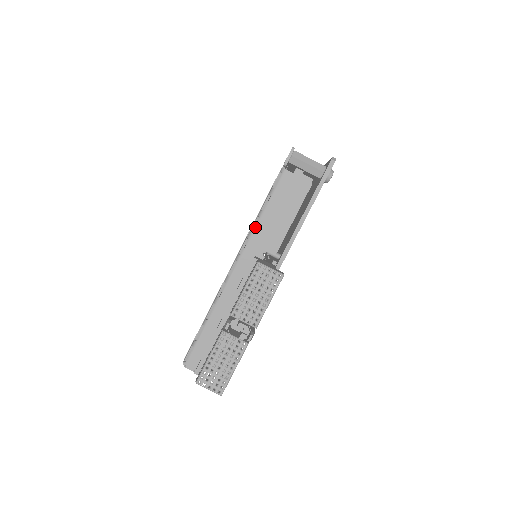
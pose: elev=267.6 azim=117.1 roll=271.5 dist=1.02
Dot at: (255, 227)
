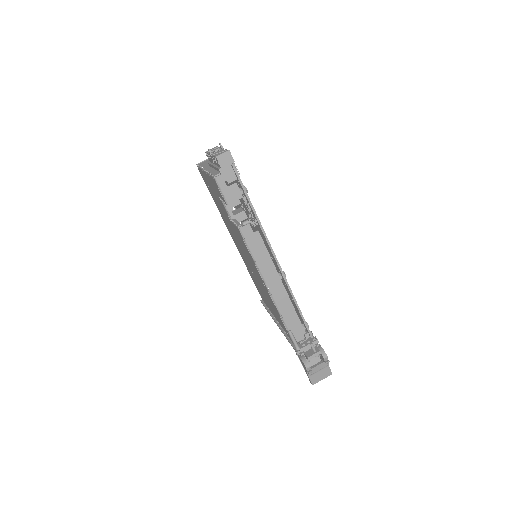
Dot at: occluded
